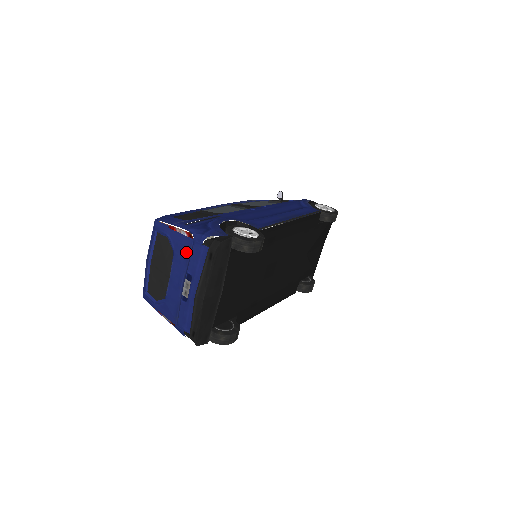
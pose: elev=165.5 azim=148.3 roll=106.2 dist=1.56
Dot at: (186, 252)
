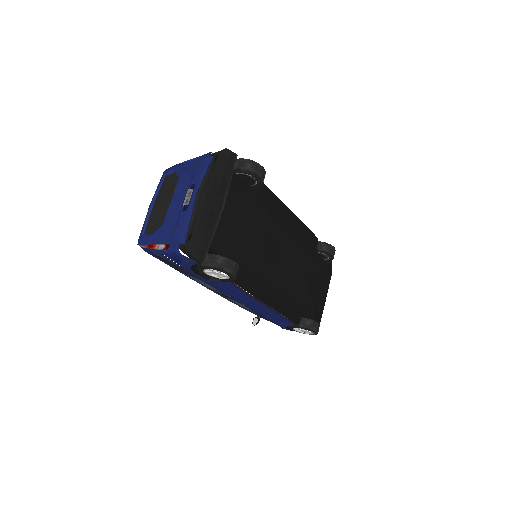
Dot at: (192, 169)
